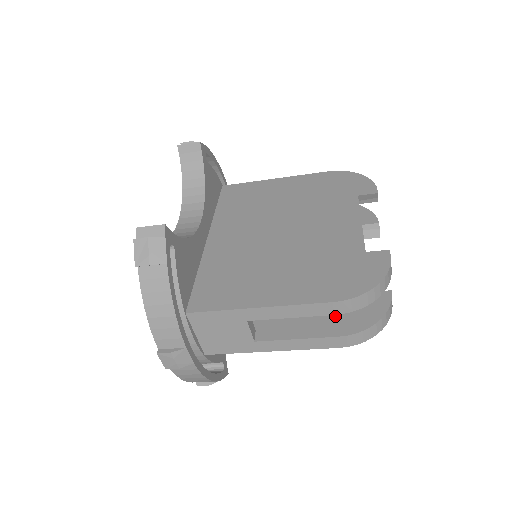
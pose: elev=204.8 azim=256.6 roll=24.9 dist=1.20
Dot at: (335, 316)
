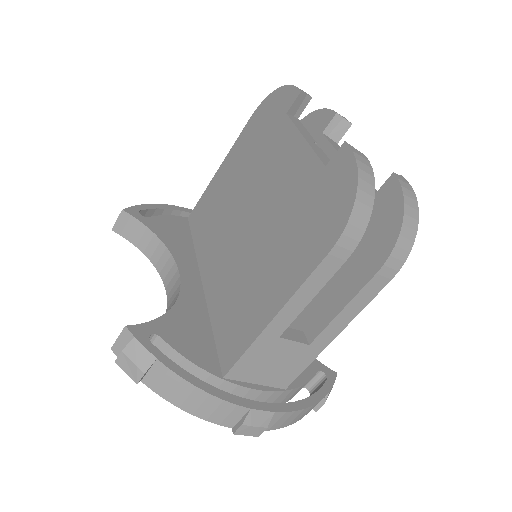
Dot at: (360, 252)
